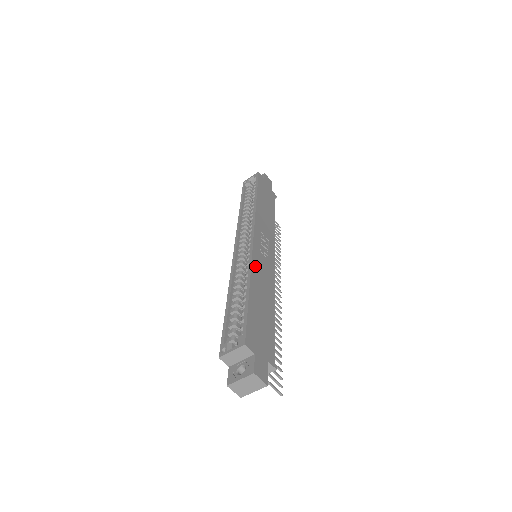
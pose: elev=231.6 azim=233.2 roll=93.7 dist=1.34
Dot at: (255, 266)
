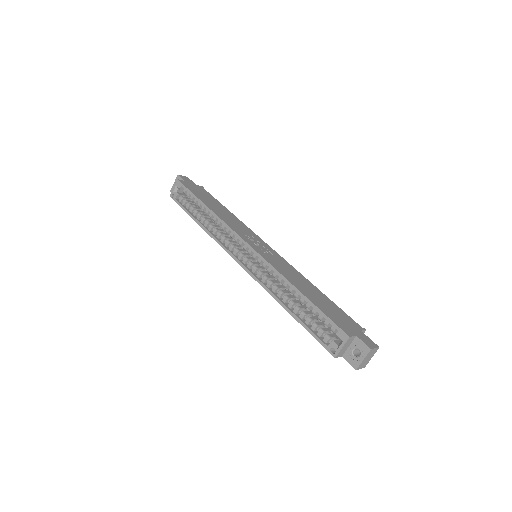
Dot at: (279, 270)
